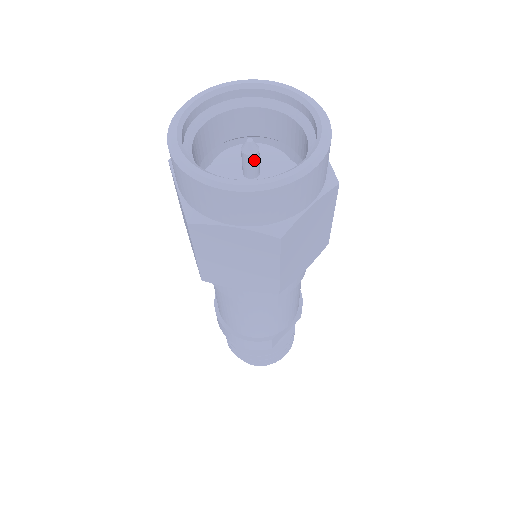
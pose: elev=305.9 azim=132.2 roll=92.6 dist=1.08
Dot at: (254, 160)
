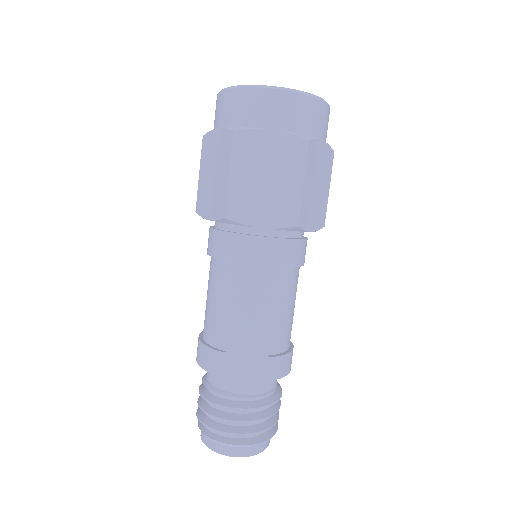
Dot at: occluded
